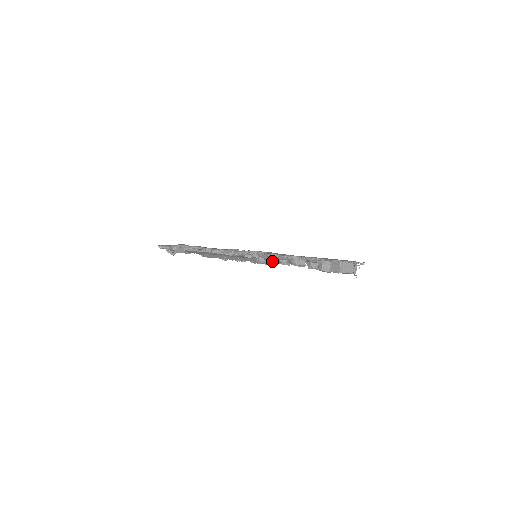
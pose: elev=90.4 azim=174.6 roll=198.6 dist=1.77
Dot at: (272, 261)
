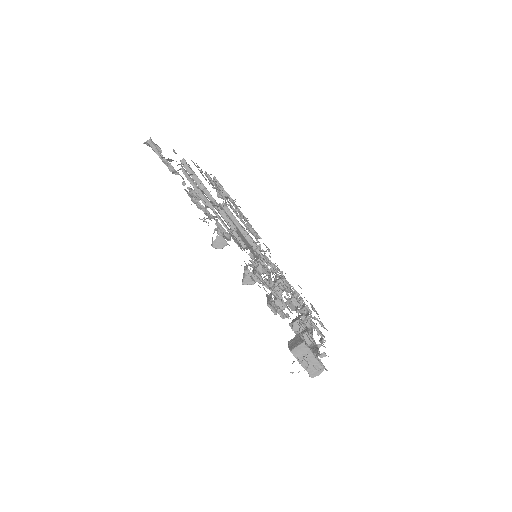
Dot at: (215, 244)
